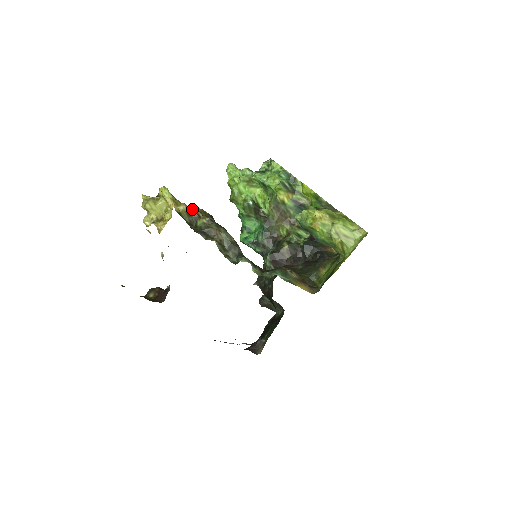
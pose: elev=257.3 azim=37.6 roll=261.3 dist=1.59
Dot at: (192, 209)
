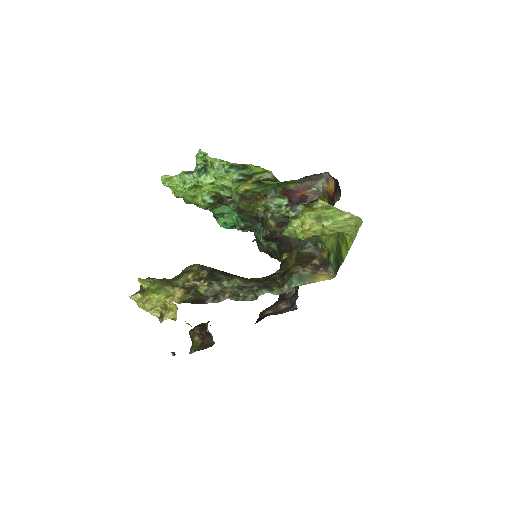
Dot at: (186, 285)
